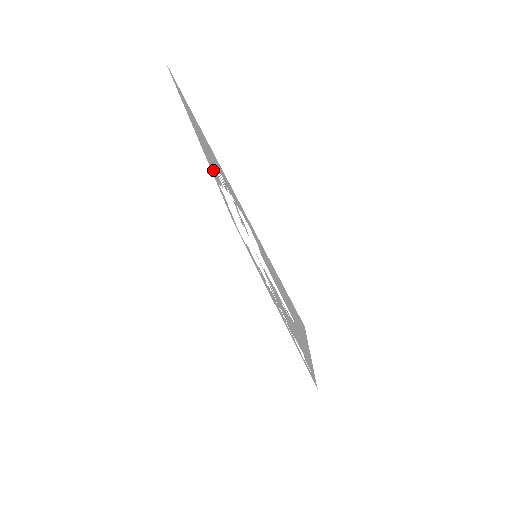
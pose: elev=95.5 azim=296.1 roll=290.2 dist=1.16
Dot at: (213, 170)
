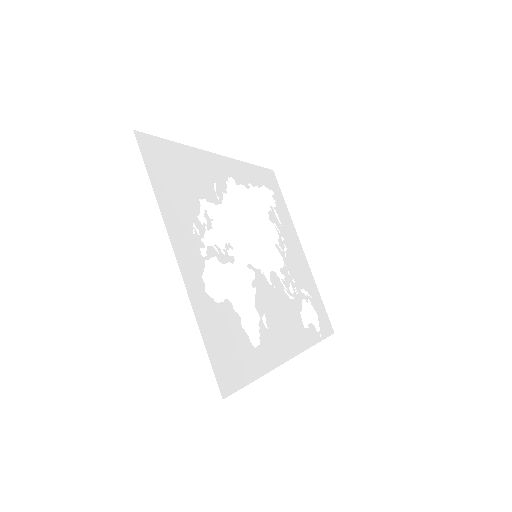
Dot at: (216, 176)
